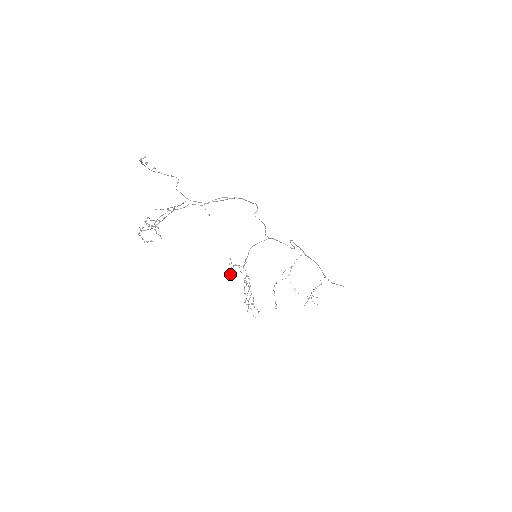
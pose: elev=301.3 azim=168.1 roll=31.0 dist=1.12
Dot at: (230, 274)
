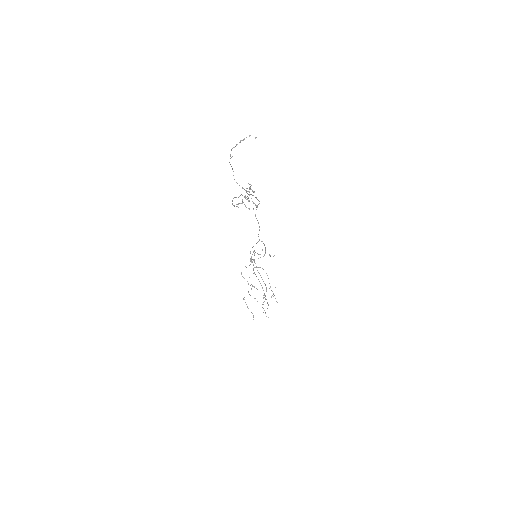
Dot at: occluded
